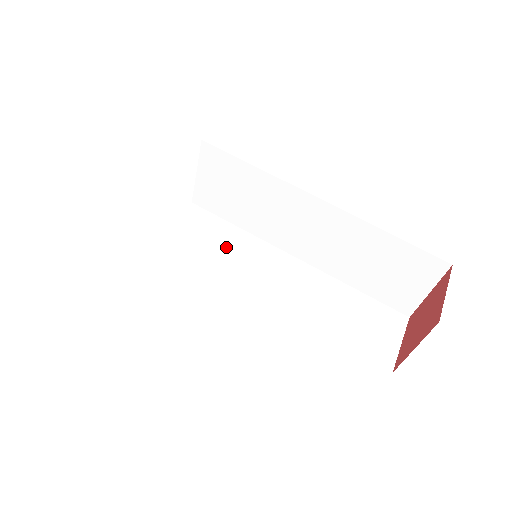
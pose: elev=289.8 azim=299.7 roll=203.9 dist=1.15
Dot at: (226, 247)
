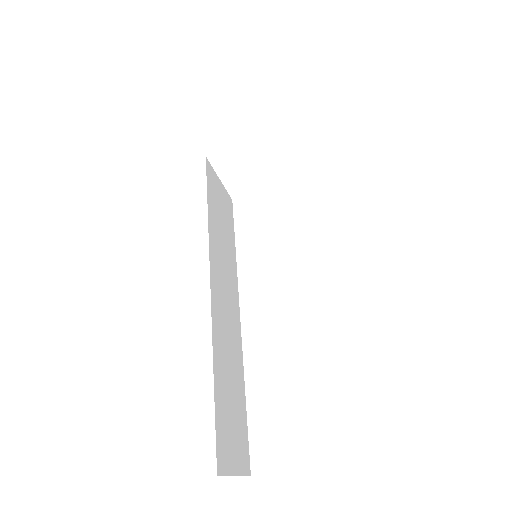
Dot at: (224, 237)
